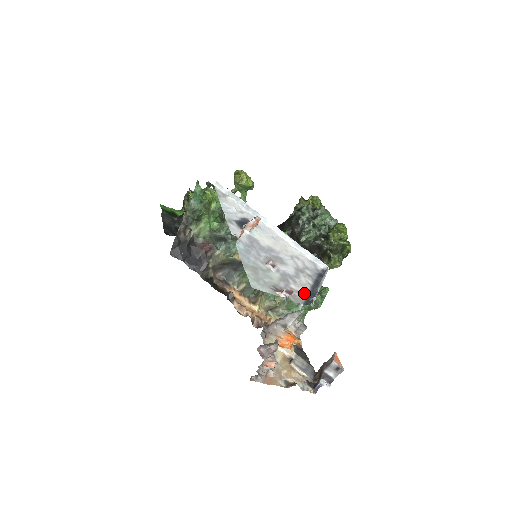
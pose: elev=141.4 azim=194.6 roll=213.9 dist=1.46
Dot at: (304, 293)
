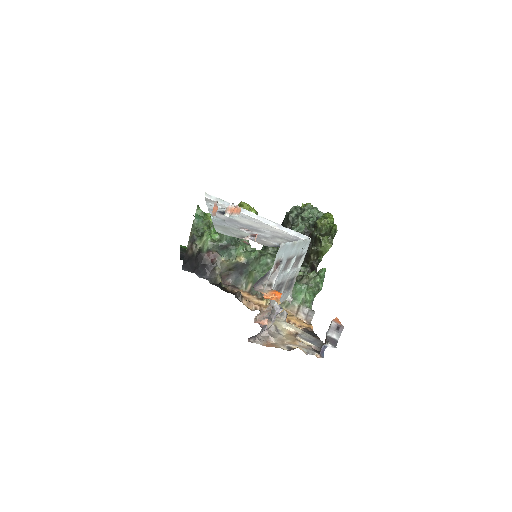
Dot at: (275, 244)
